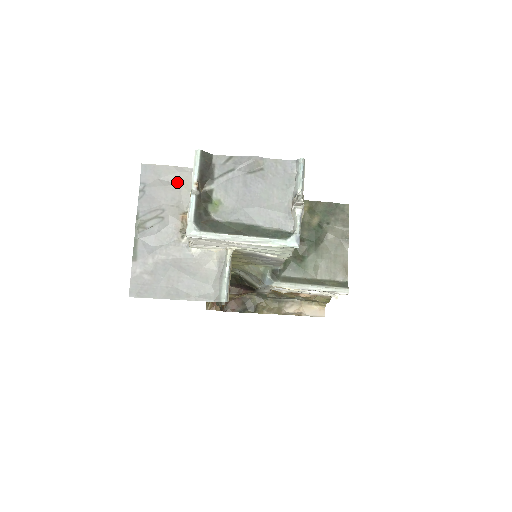
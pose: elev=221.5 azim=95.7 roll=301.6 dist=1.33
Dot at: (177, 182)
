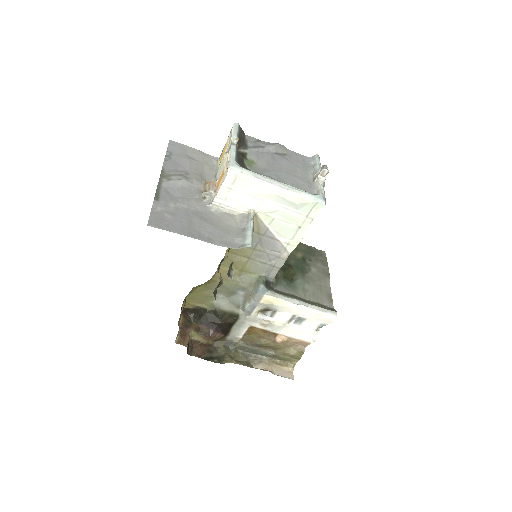
Dot at: (200, 161)
